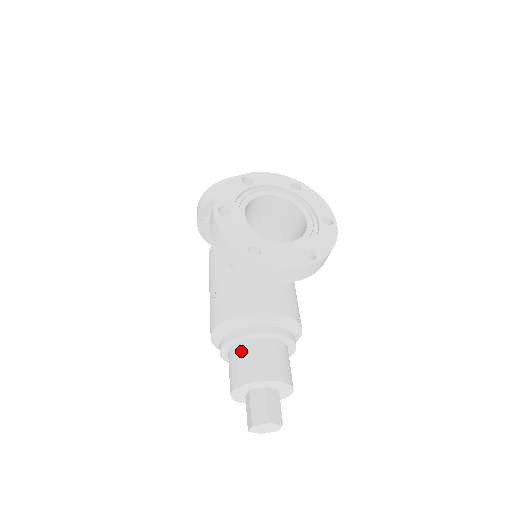
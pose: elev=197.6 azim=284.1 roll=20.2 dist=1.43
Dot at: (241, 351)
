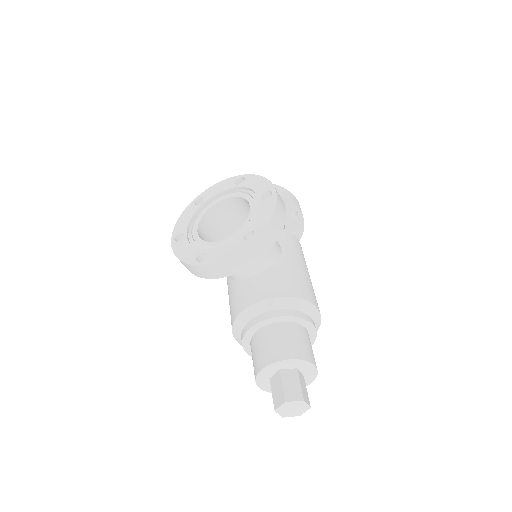
Dot at: (252, 346)
